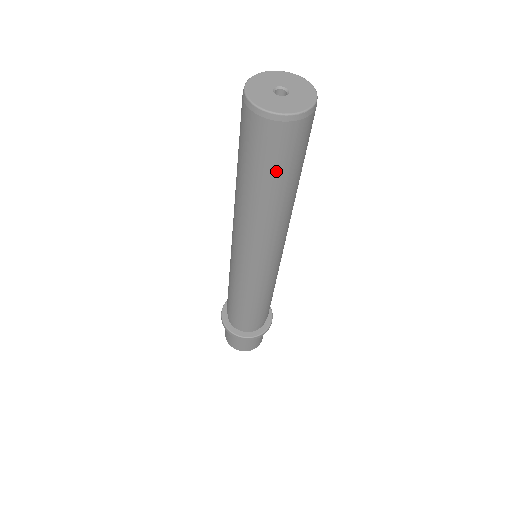
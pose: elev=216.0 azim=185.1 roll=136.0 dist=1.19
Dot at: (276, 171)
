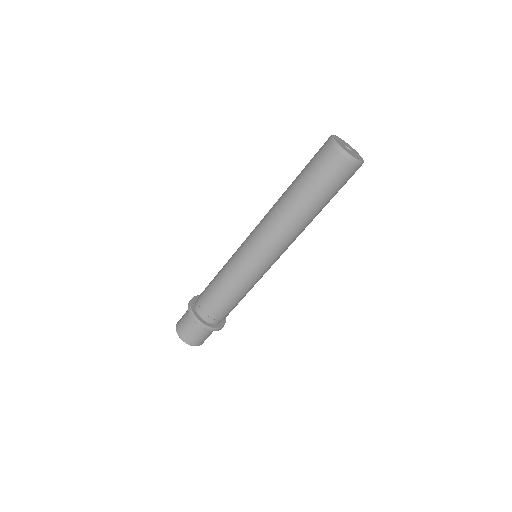
Dot at: (310, 175)
